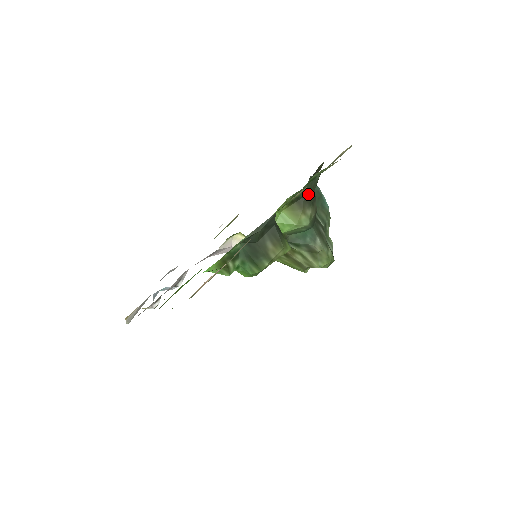
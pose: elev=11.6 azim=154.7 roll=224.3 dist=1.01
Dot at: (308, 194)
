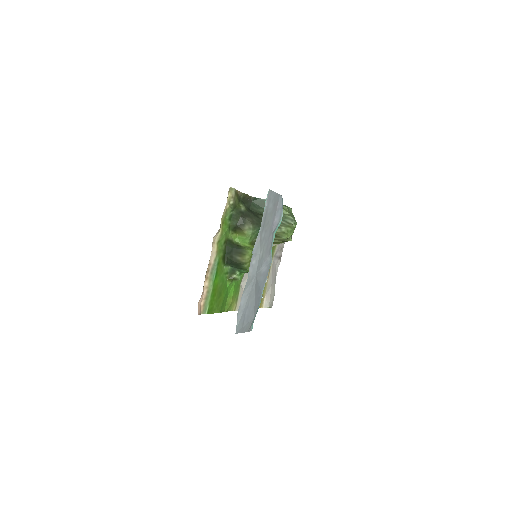
Dot at: (238, 221)
